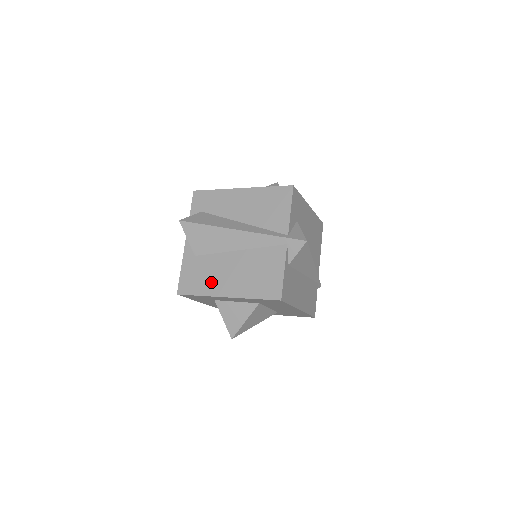
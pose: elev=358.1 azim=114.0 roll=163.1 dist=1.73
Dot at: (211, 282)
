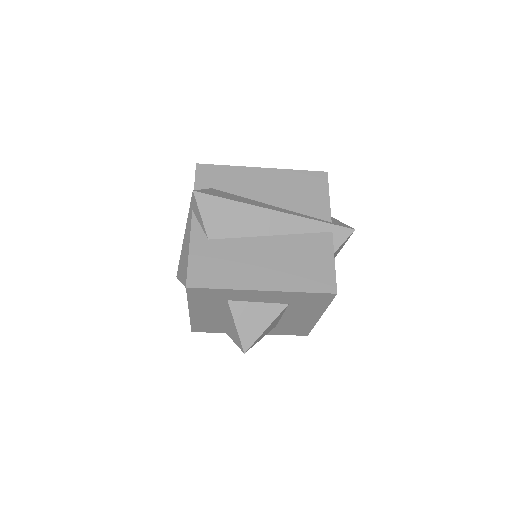
Dot at: (238, 272)
